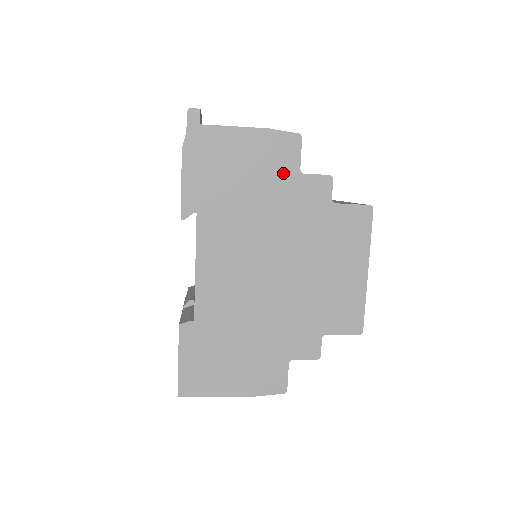
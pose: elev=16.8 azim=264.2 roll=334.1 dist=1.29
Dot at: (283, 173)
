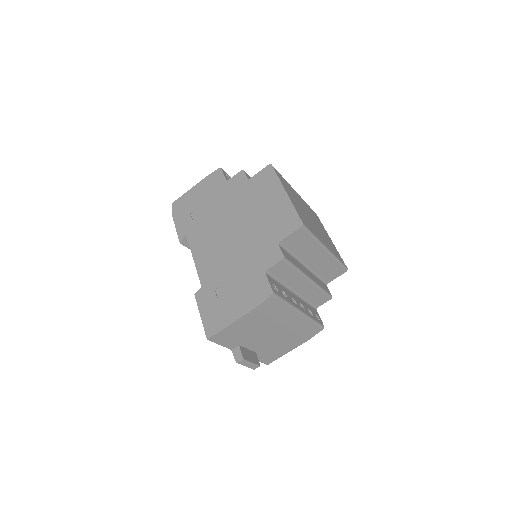
Dot at: (219, 188)
